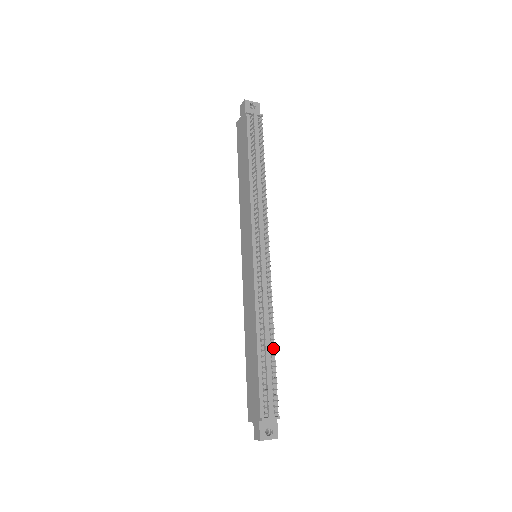
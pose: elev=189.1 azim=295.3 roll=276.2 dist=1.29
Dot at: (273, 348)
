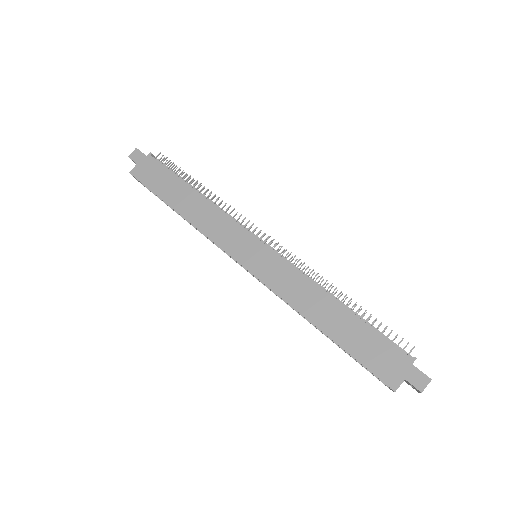
Dot at: occluded
